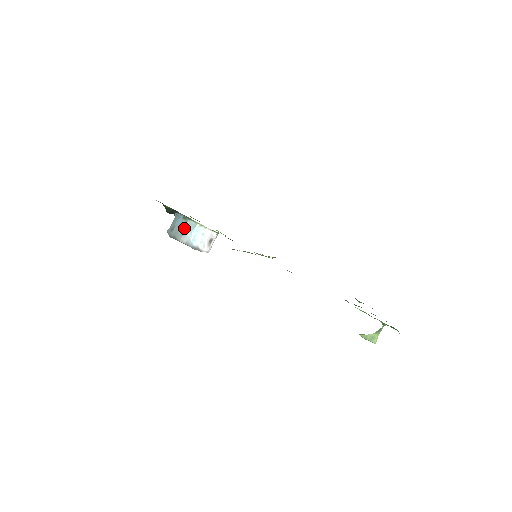
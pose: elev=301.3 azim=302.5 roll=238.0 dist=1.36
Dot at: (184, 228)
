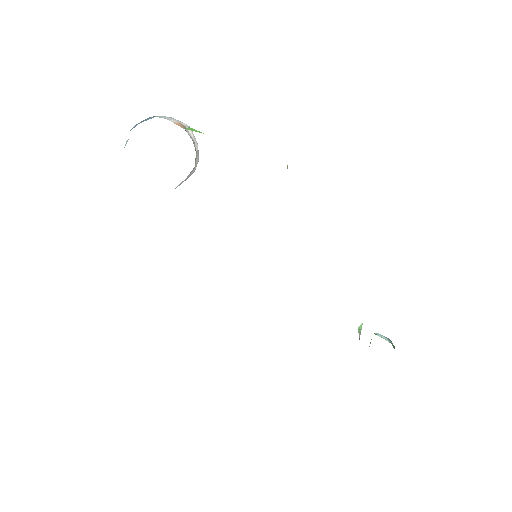
Dot at: occluded
